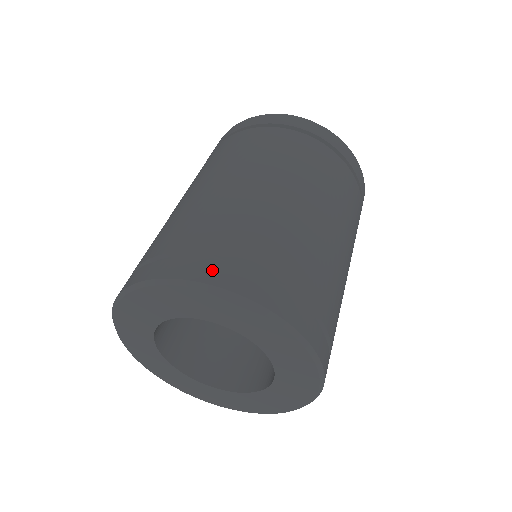
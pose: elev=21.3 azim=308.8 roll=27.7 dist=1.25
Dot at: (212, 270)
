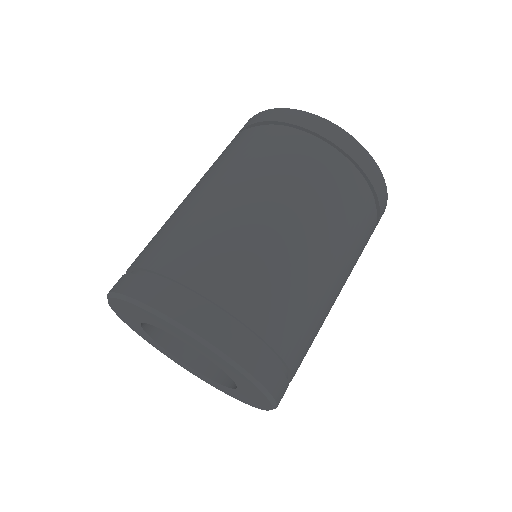
Dot at: (211, 323)
